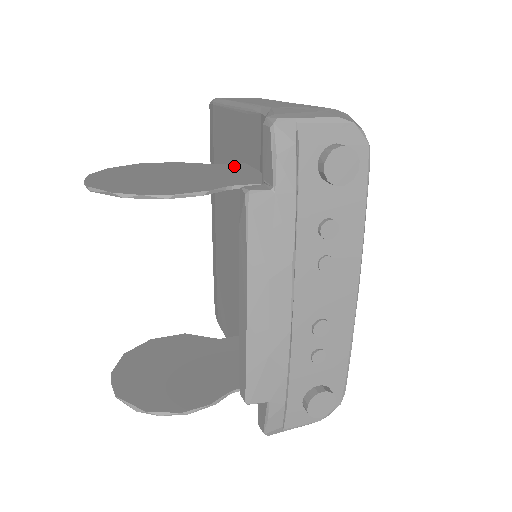
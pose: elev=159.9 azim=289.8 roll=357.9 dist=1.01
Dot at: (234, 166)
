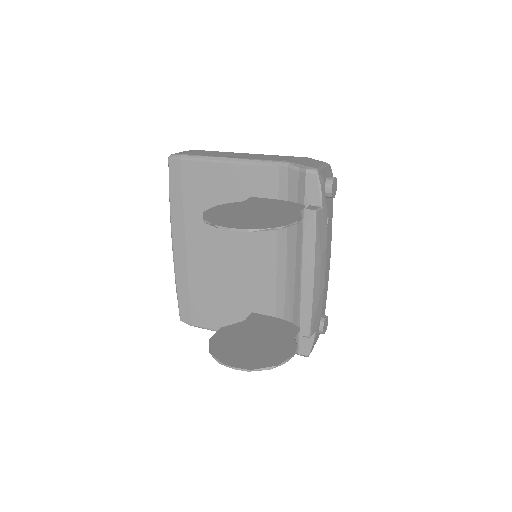
Dot at: (256, 200)
